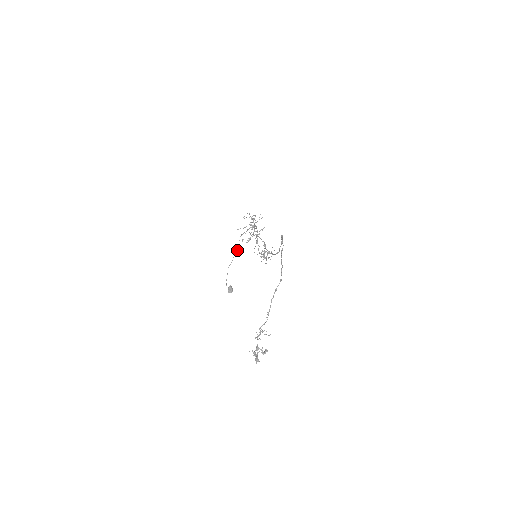
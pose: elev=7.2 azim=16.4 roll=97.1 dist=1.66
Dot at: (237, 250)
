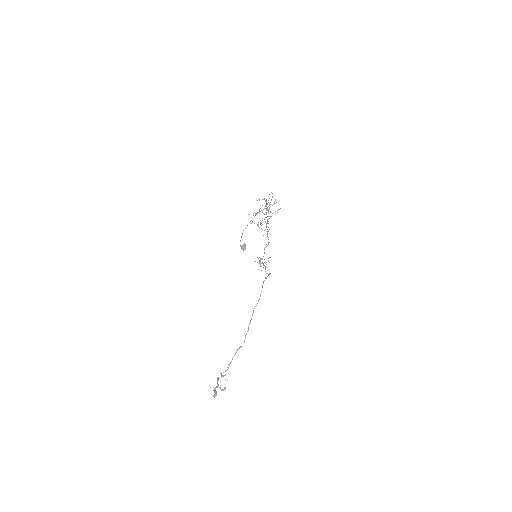
Dot at: occluded
